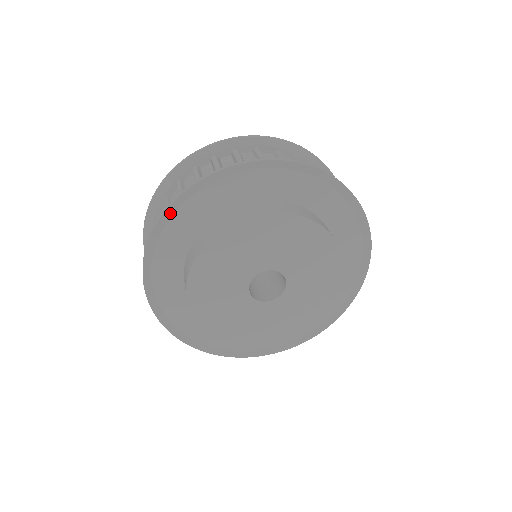
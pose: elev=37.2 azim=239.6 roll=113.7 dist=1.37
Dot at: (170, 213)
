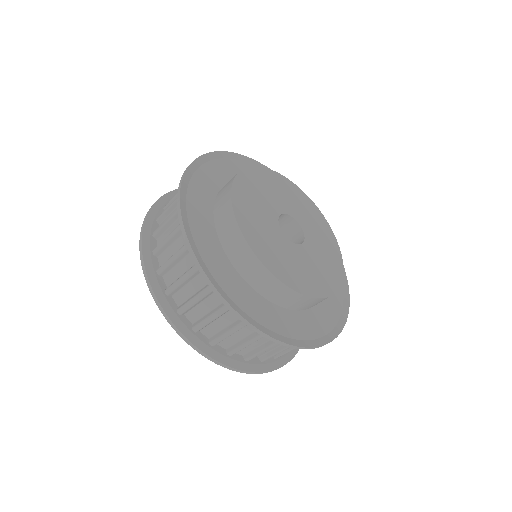
Dot at: (225, 156)
